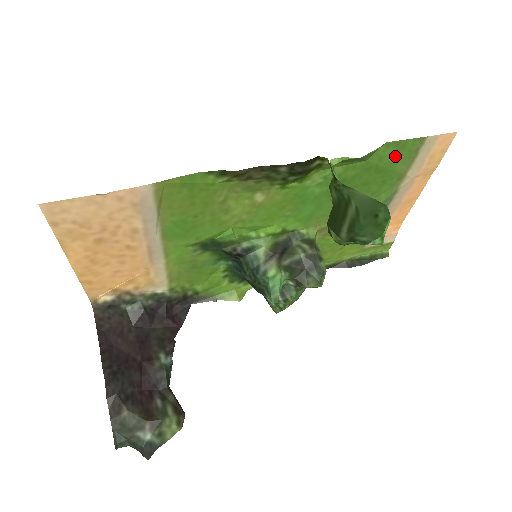
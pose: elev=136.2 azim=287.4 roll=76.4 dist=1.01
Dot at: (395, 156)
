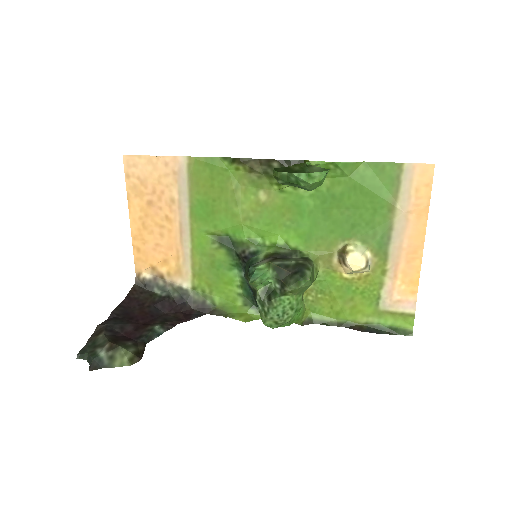
Dot at: (377, 180)
